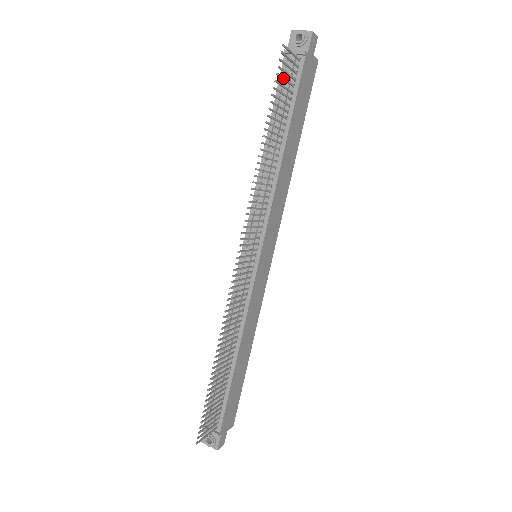
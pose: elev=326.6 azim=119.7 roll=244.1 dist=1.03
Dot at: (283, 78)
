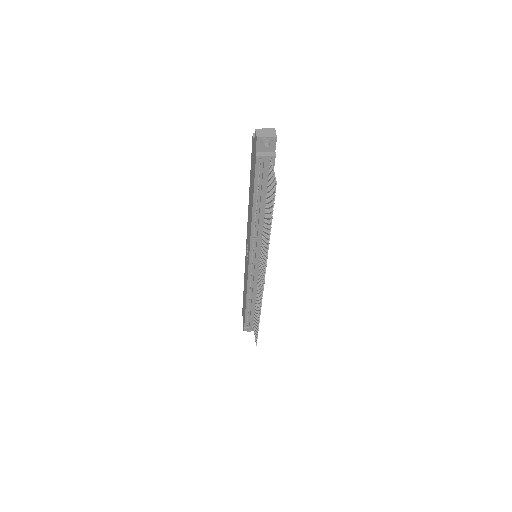
Dot at: occluded
